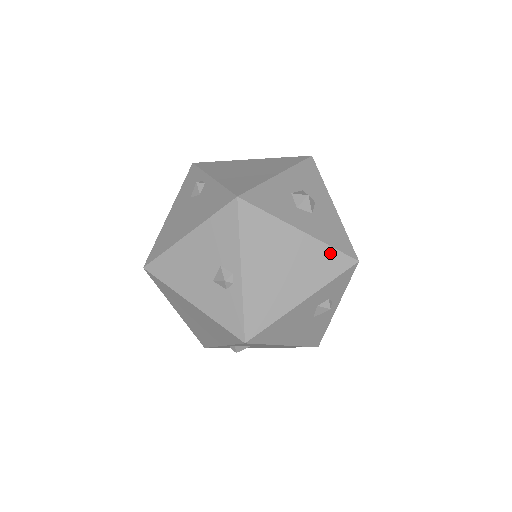
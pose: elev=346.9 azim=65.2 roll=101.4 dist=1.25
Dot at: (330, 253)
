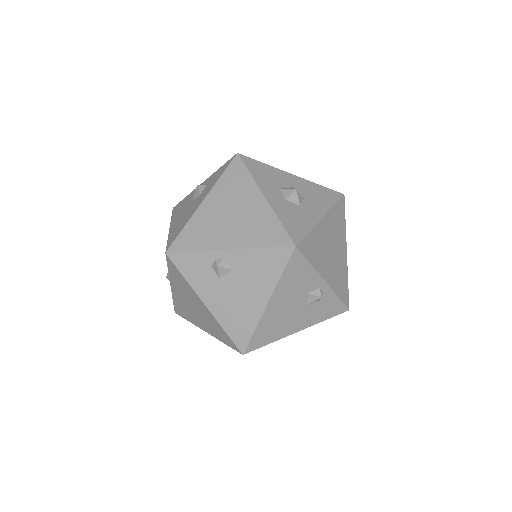
Dot at: (336, 209)
